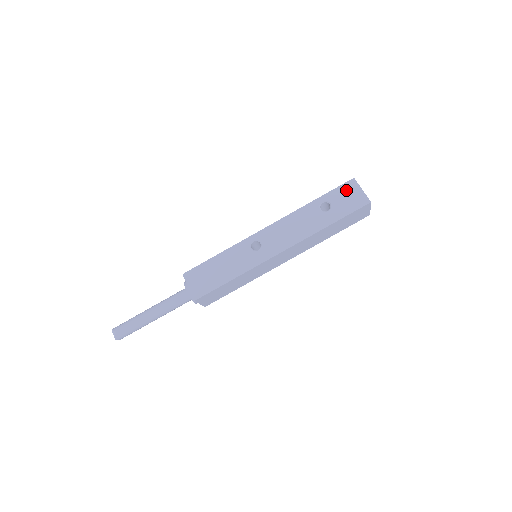
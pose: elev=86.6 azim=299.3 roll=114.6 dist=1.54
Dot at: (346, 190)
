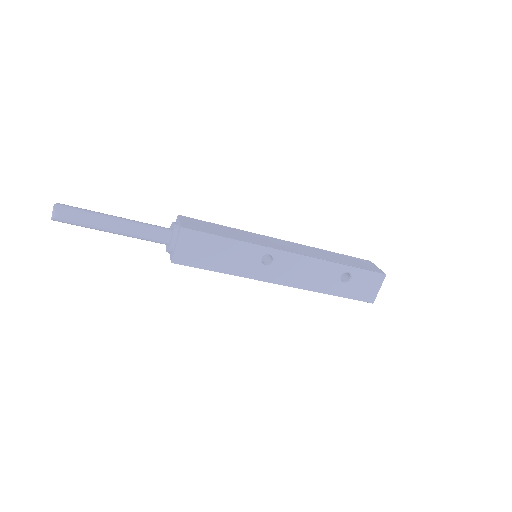
Dot at: (371, 279)
